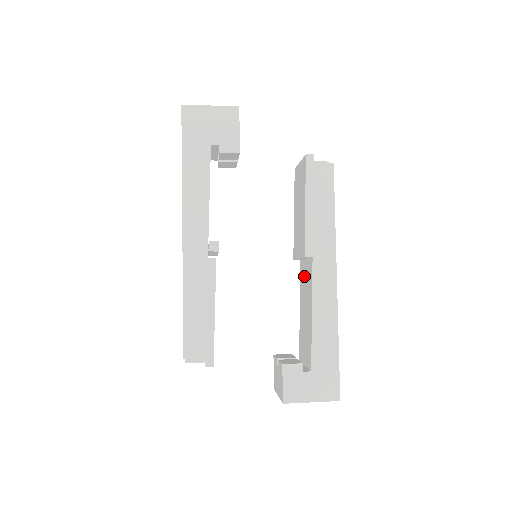
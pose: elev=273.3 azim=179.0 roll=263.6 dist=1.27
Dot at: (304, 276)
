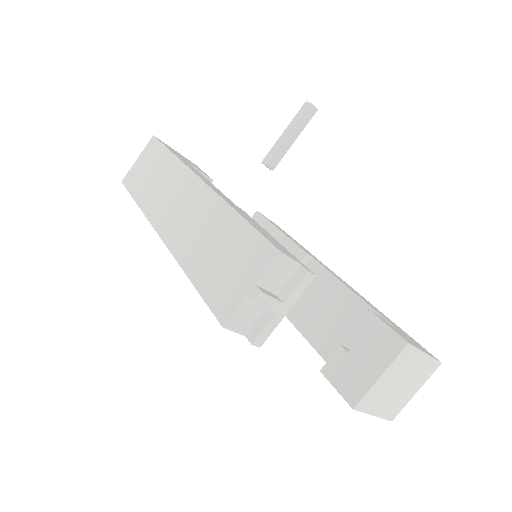
Dot at: (299, 297)
